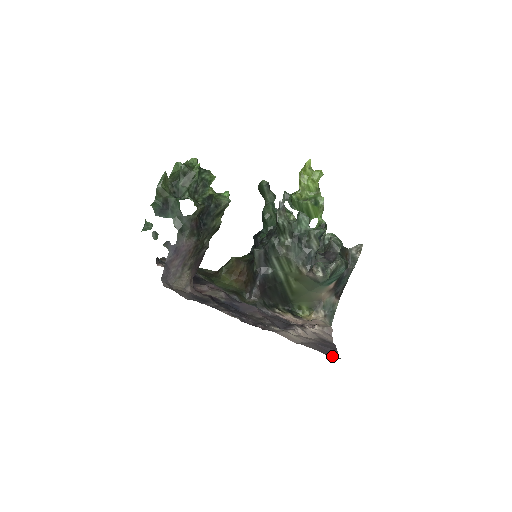
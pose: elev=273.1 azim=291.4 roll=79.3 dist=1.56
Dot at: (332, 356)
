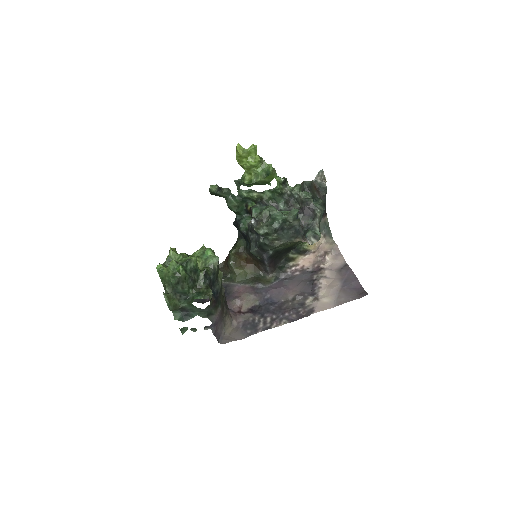
Dot at: (360, 295)
